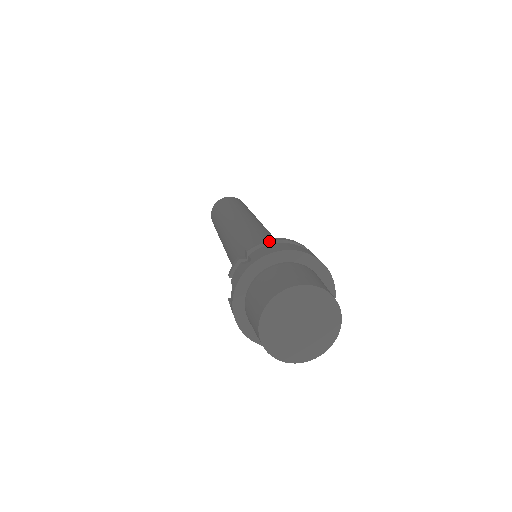
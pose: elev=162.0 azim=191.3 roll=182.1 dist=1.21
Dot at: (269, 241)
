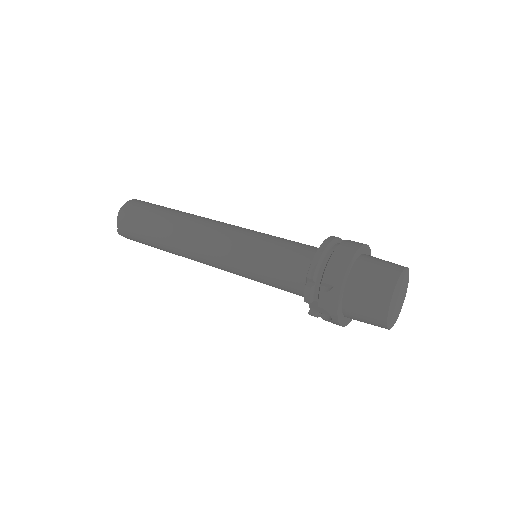
Dot at: (319, 259)
